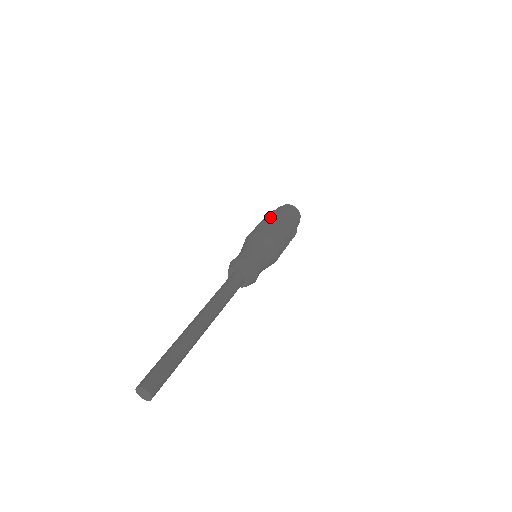
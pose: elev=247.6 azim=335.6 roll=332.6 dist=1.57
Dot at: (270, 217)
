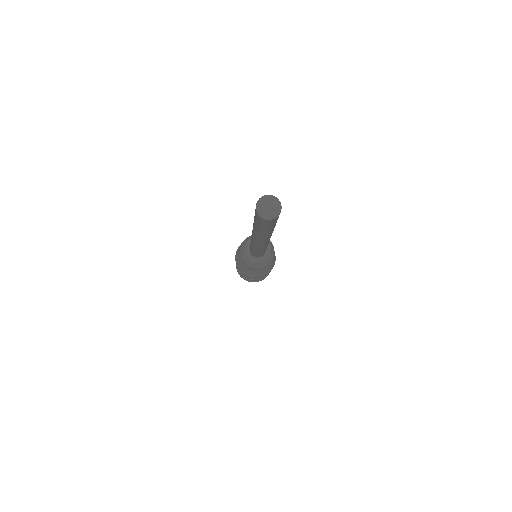
Dot at: occluded
